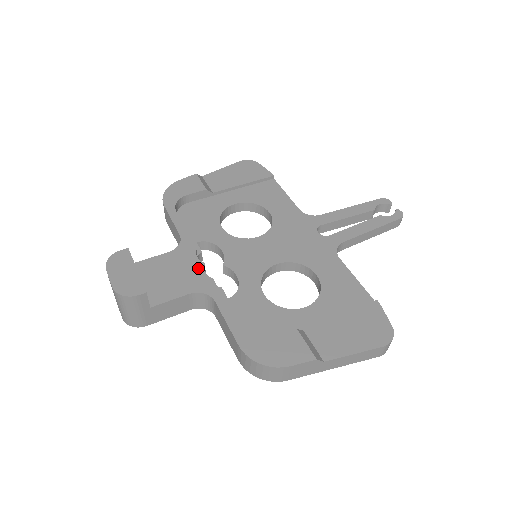
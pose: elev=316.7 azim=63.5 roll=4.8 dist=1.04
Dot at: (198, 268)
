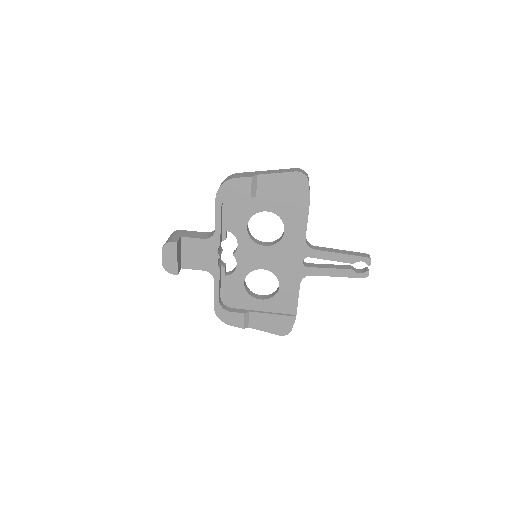
Dot at: (215, 258)
